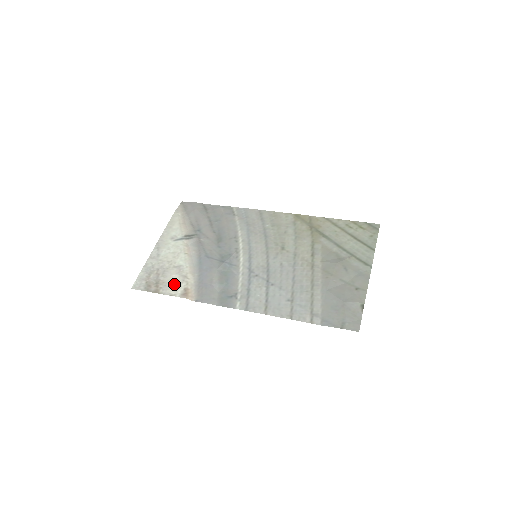
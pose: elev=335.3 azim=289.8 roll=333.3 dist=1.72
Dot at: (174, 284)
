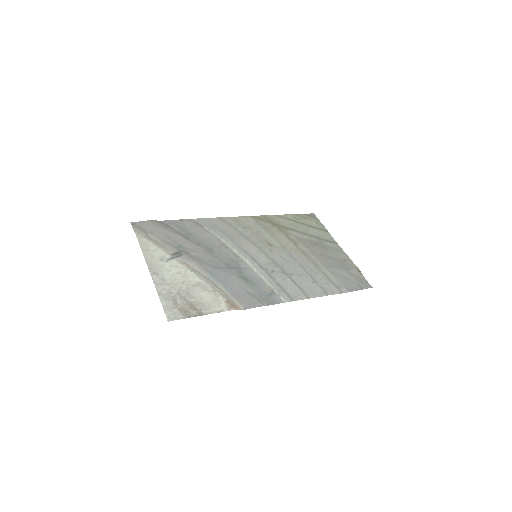
Dot at: (211, 301)
